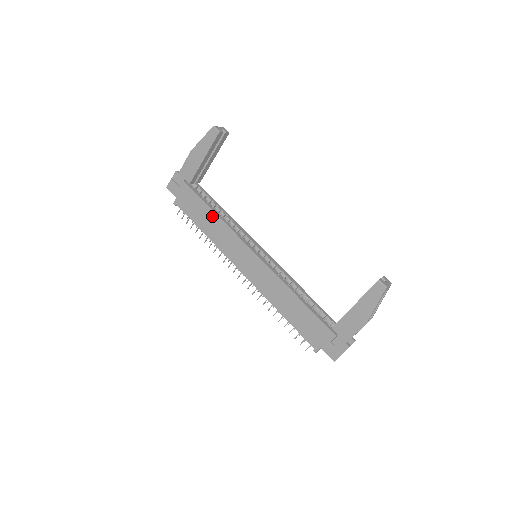
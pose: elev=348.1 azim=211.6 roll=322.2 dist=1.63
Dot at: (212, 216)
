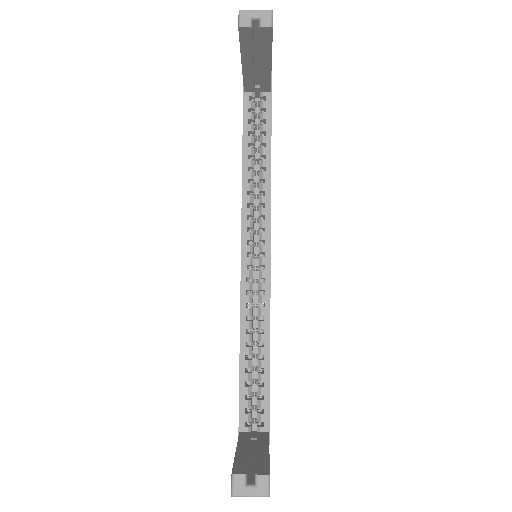
Dot at: (242, 161)
